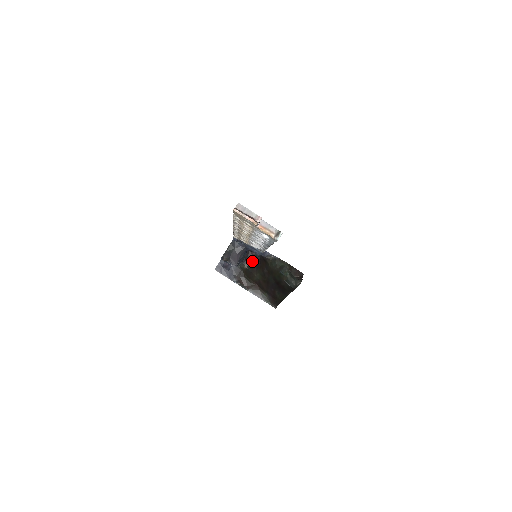
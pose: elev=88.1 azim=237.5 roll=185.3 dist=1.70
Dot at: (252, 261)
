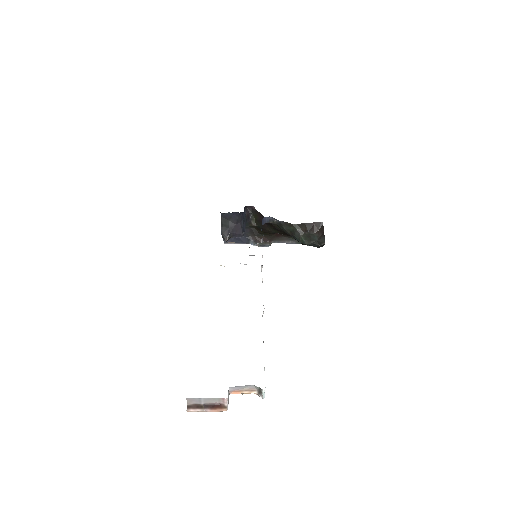
Dot at: (257, 217)
